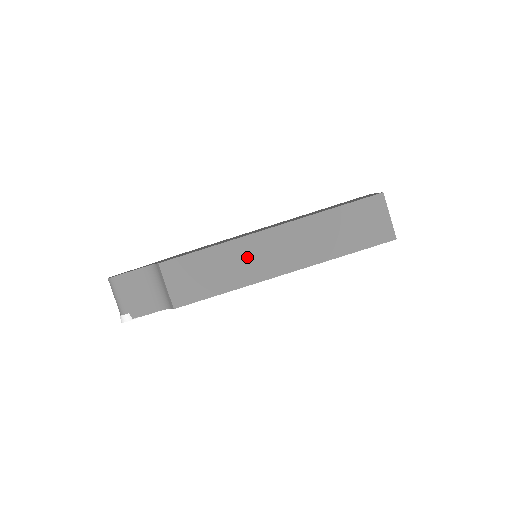
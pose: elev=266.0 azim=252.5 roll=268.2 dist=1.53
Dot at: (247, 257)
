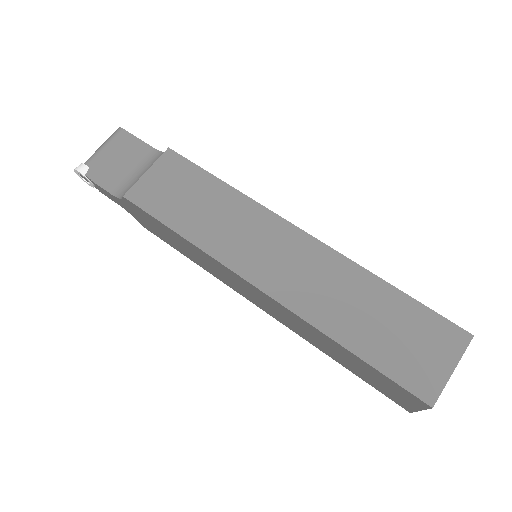
Dot at: (247, 230)
